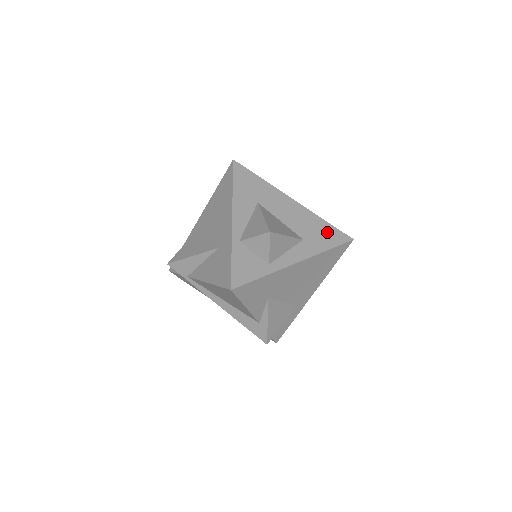
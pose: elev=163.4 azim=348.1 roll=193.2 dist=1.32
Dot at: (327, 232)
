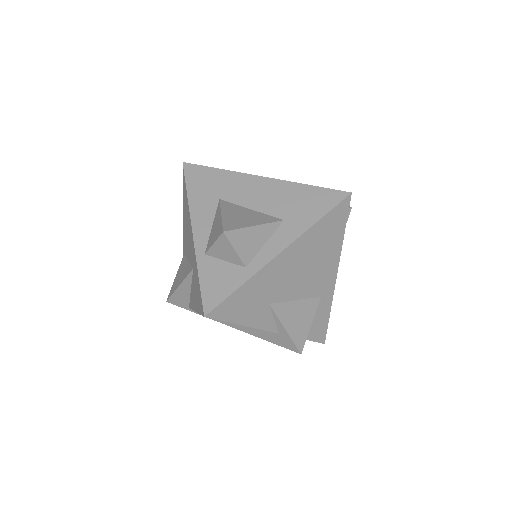
Dot at: (313, 198)
